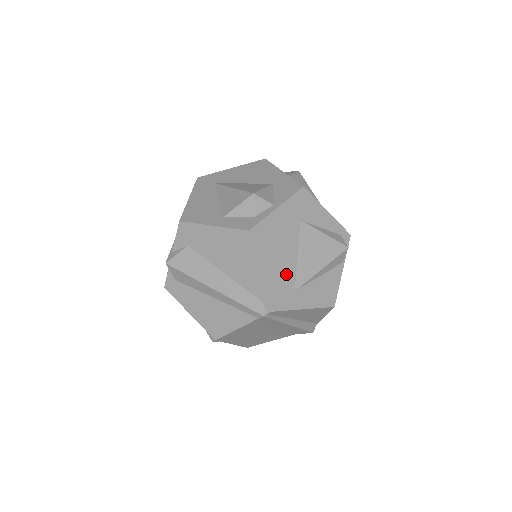
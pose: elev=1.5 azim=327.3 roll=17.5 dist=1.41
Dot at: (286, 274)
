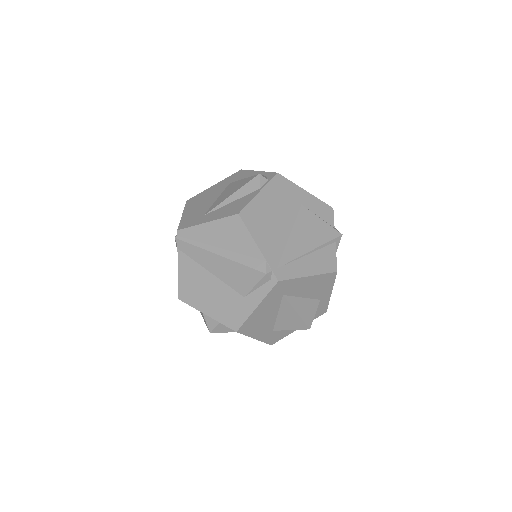
Dot at: (202, 210)
